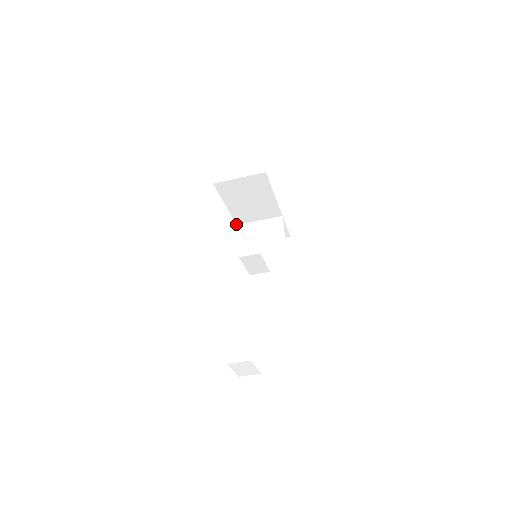
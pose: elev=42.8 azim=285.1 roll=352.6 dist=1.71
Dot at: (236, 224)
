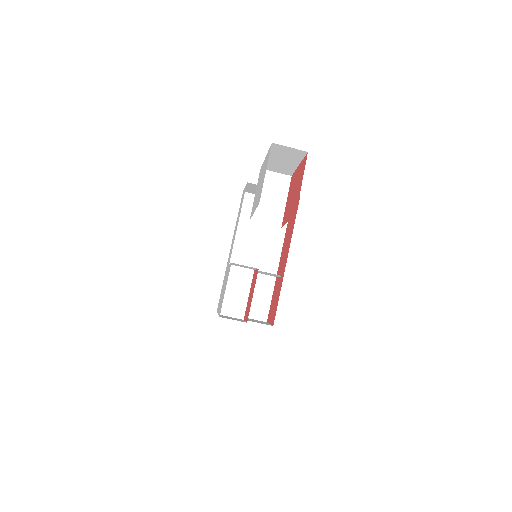
Dot at: occluded
